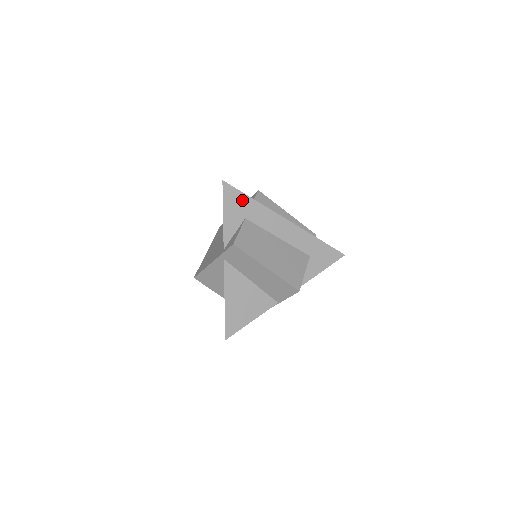
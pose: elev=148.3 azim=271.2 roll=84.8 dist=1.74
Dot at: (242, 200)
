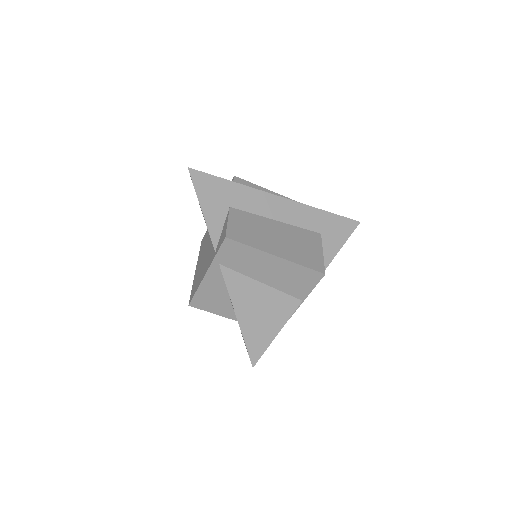
Dot at: (219, 186)
